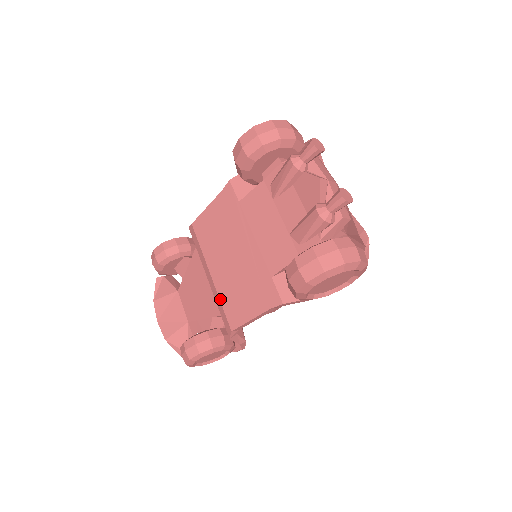
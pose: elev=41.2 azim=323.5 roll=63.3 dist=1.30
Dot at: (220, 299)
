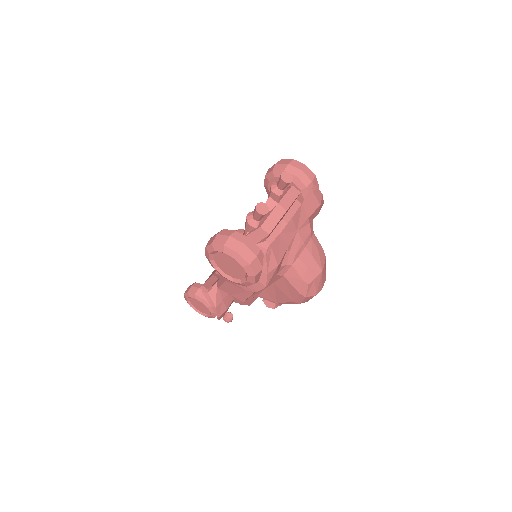
Dot at: occluded
